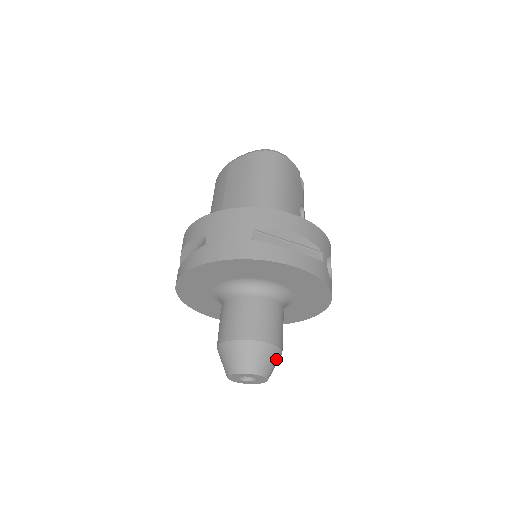
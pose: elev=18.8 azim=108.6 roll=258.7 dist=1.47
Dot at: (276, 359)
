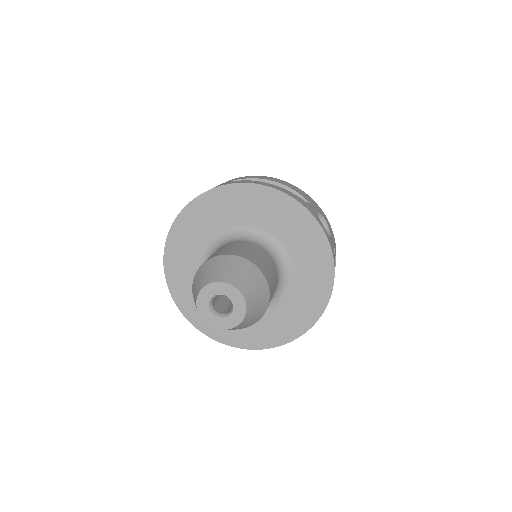
Dot at: (257, 282)
